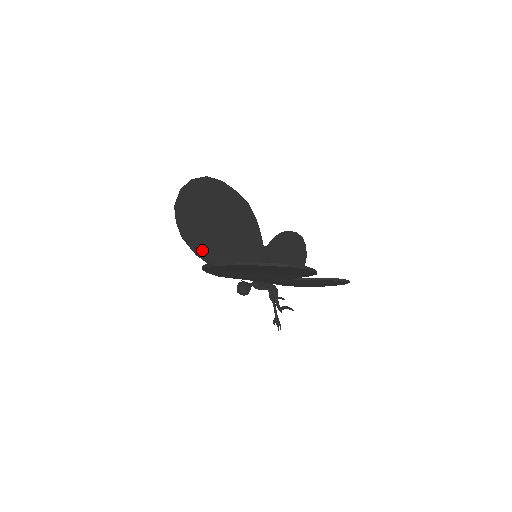
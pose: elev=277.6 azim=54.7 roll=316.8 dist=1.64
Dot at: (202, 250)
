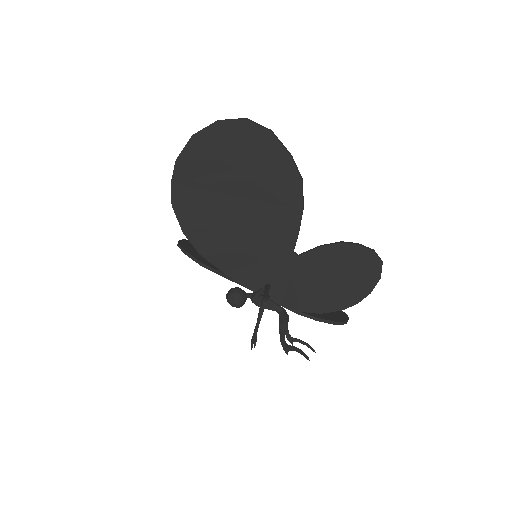
Dot at: (194, 254)
